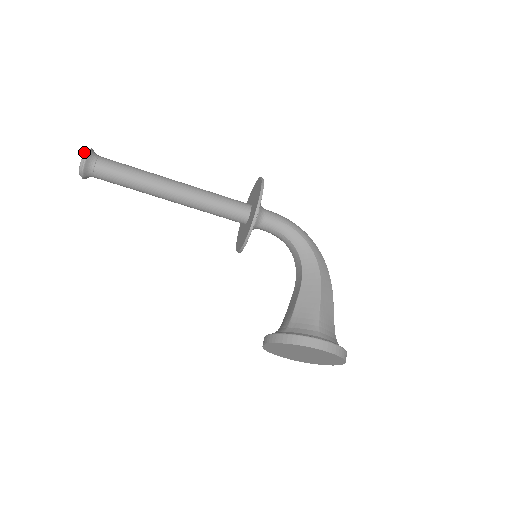
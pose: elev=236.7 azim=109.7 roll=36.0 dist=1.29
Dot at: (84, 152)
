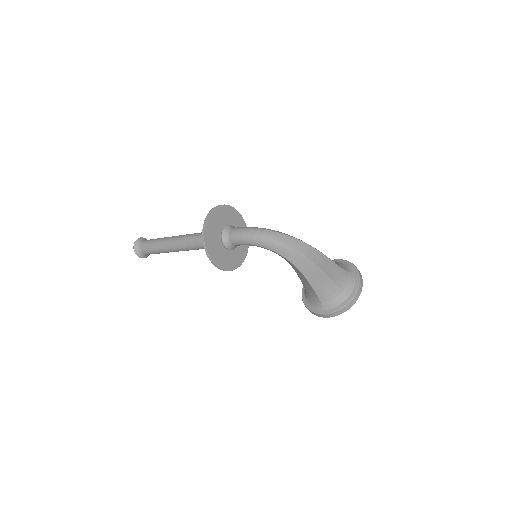
Dot at: (135, 253)
